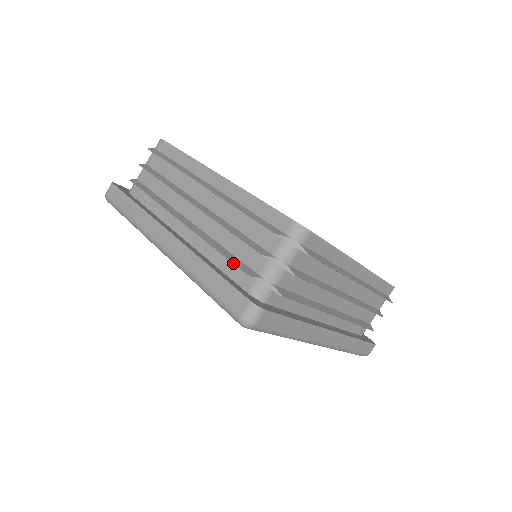
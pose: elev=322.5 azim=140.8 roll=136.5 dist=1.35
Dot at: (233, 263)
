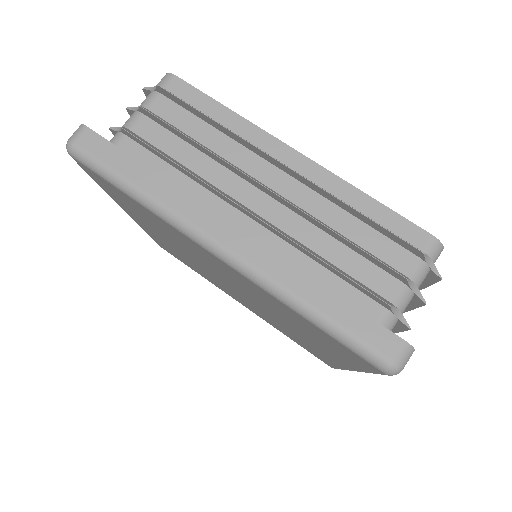
Dot at: occluded
